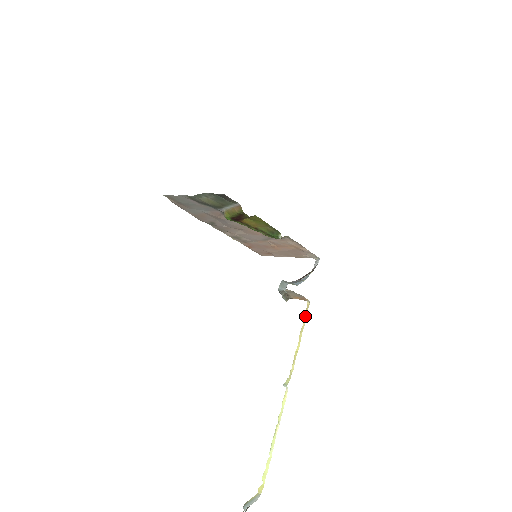
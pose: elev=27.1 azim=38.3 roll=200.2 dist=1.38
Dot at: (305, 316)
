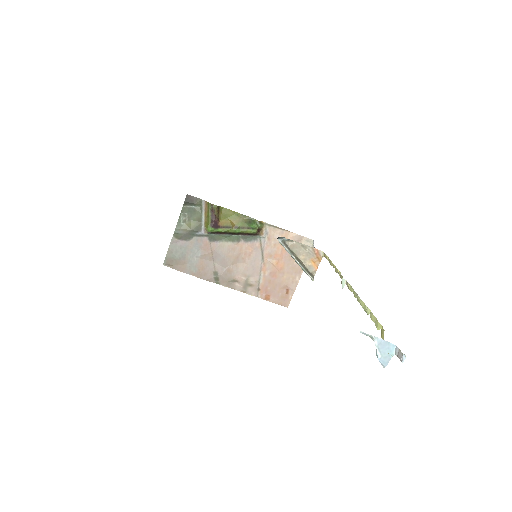
Dot at: (326, 258)
